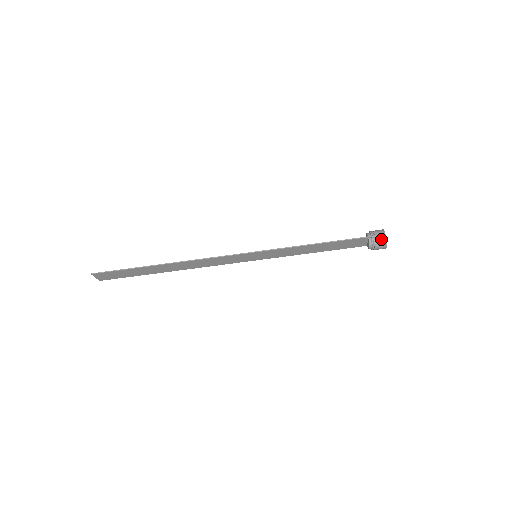
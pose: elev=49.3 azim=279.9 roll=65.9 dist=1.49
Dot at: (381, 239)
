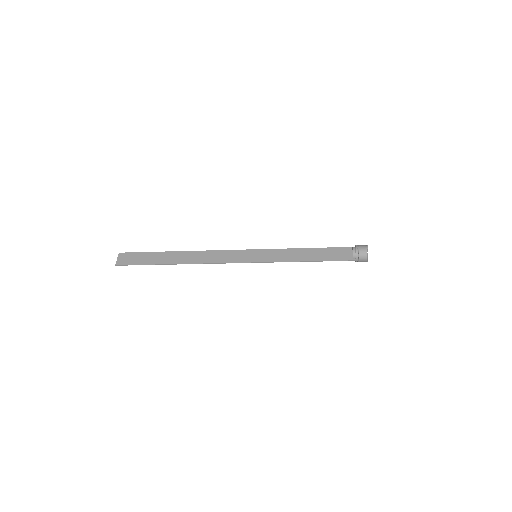
Dot at: occluded
